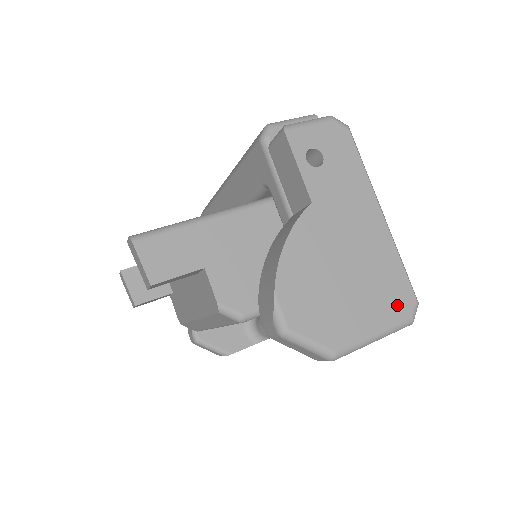
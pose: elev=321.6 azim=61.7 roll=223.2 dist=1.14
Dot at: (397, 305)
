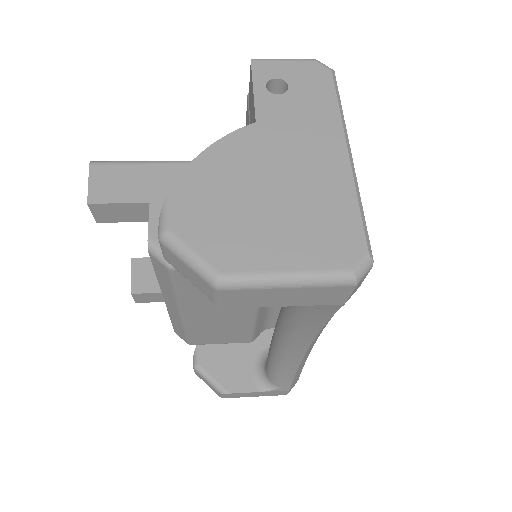
Dot at: (334, 249)
